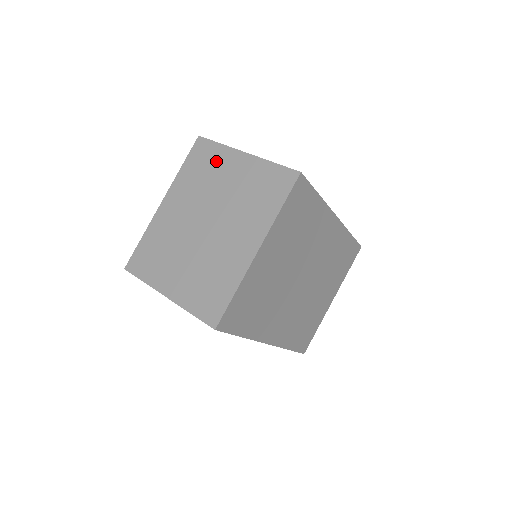
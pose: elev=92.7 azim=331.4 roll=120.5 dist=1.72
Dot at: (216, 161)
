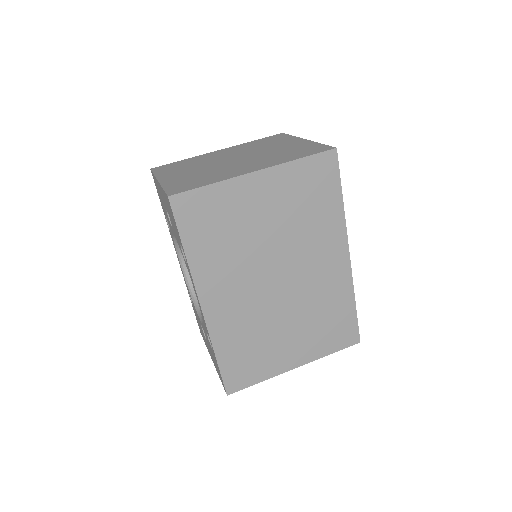
Dot at: (280, 140)
